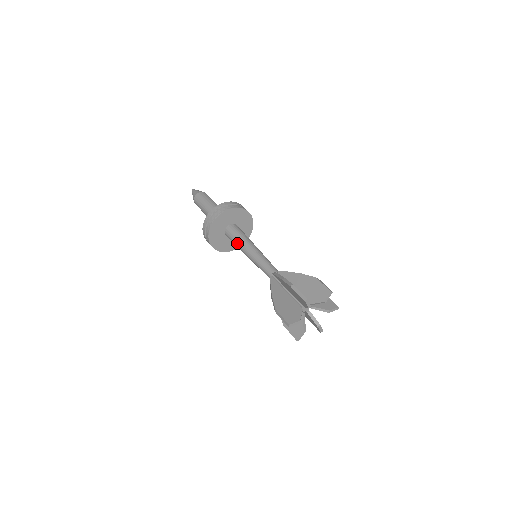
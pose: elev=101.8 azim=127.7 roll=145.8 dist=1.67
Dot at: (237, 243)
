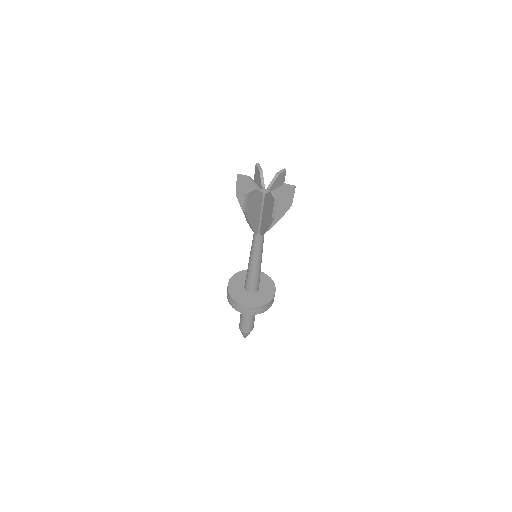
Dot at: occluded
